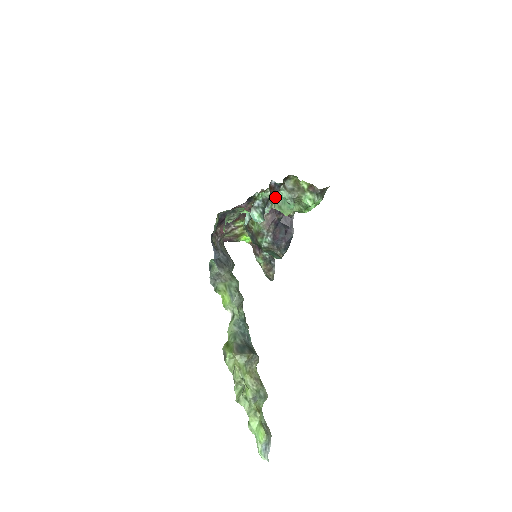
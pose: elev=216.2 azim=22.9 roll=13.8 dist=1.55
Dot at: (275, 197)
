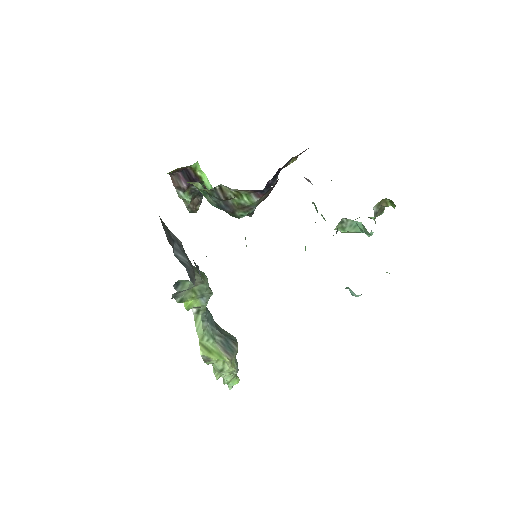
Dot at: (345, 218)
